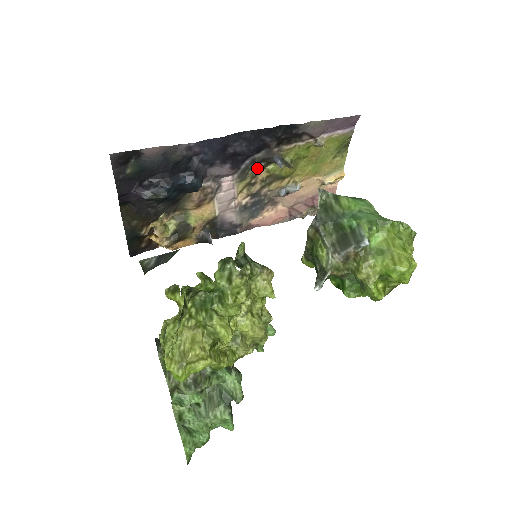
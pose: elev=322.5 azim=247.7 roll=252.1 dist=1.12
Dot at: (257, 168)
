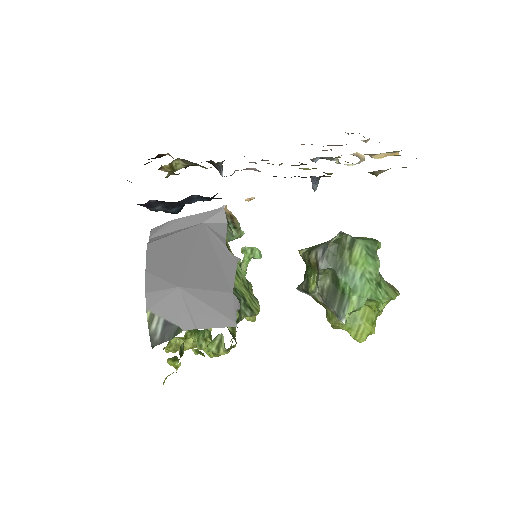
Dot at: occluded
